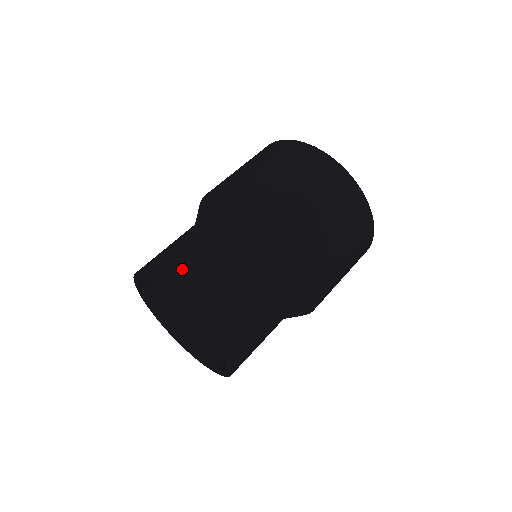
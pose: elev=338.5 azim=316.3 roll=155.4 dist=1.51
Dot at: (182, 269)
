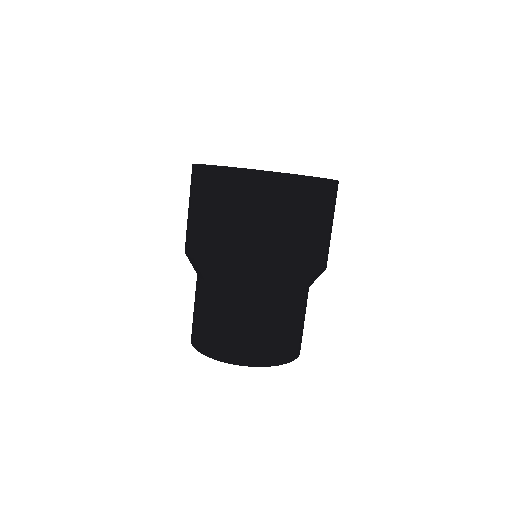
Dot at: (258, 348)
